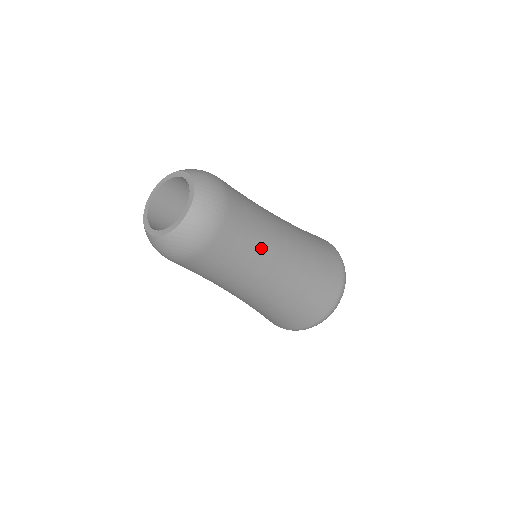
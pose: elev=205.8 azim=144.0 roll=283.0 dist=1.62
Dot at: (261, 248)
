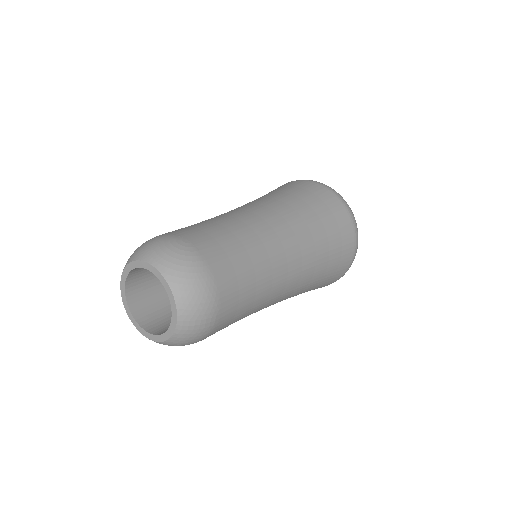
Dot at: (258, 306)
